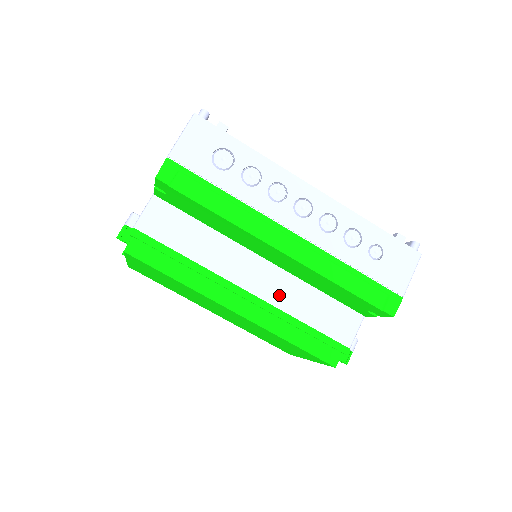
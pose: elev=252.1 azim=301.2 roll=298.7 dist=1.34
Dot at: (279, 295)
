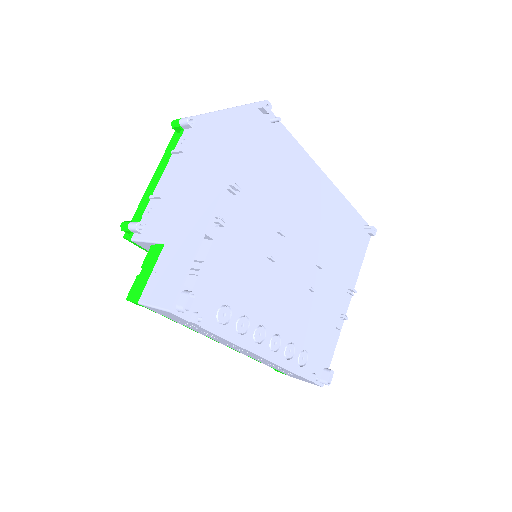
Dot at: occluded
